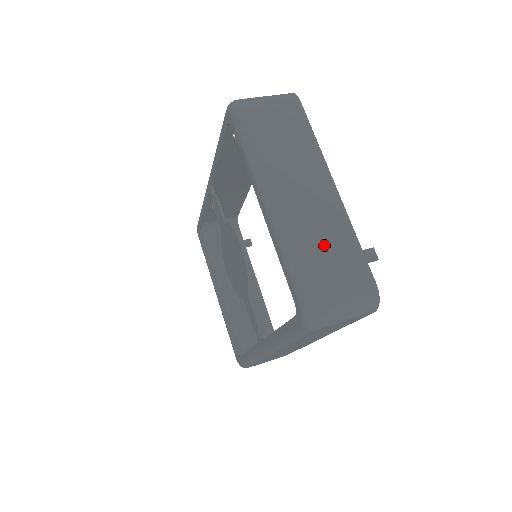
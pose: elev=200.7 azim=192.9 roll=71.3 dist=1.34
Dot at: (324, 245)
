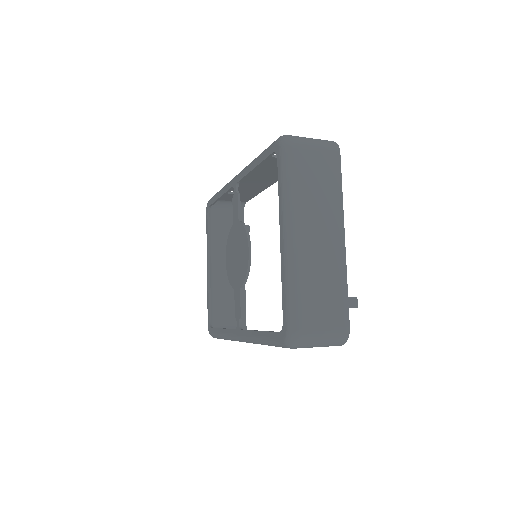
Dot at: (321, 285)
